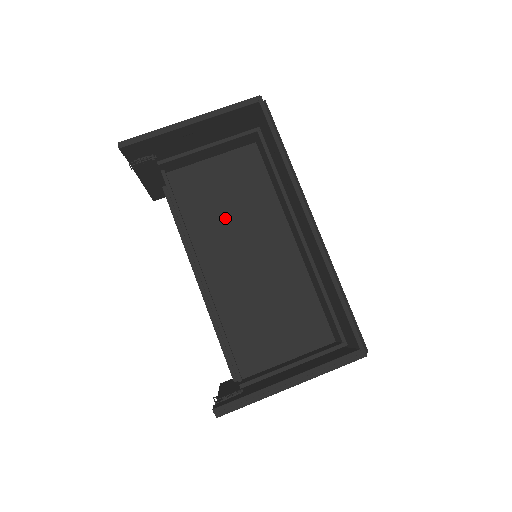
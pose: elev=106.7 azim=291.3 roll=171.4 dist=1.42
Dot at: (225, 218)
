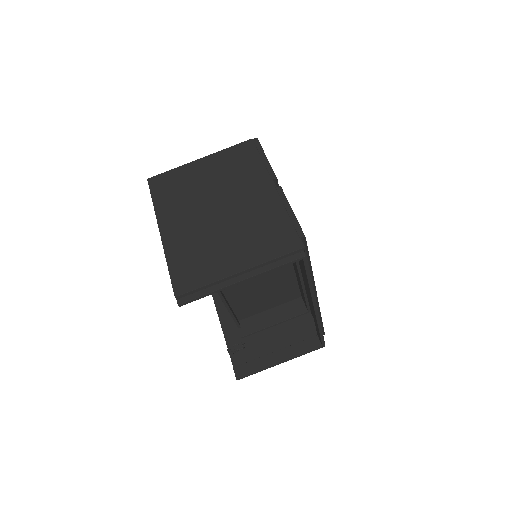
Dot at: occluded
